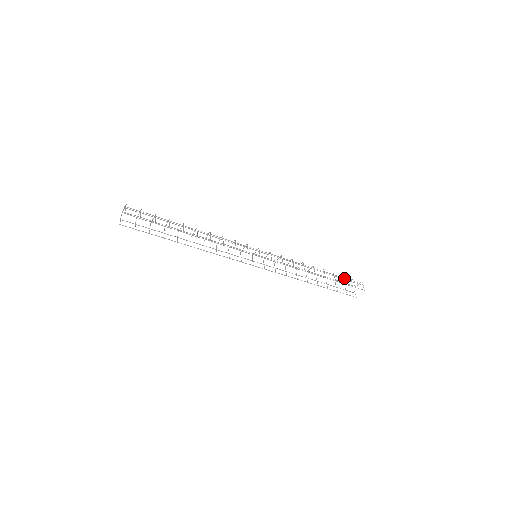
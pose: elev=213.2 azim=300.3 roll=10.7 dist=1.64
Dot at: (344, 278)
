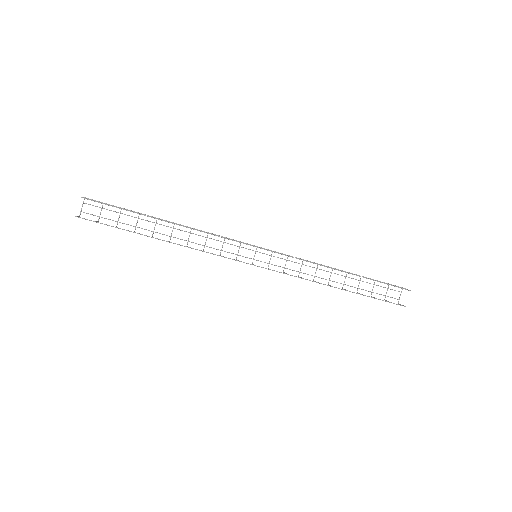
Dot at: occluded
